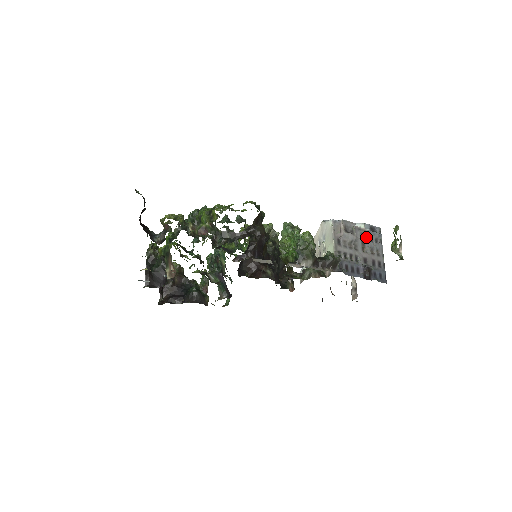
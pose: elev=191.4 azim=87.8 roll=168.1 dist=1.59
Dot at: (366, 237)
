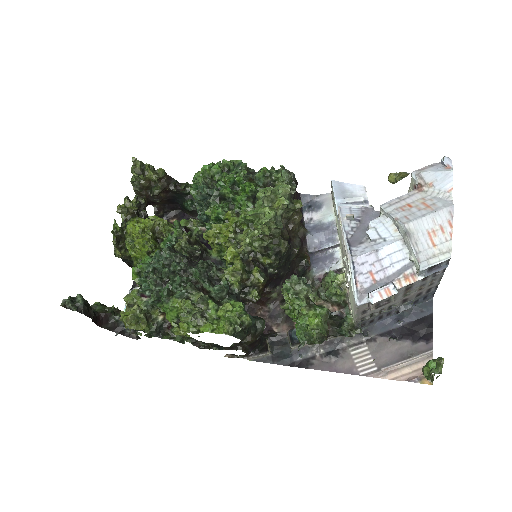
Dot at: (415, 283)
